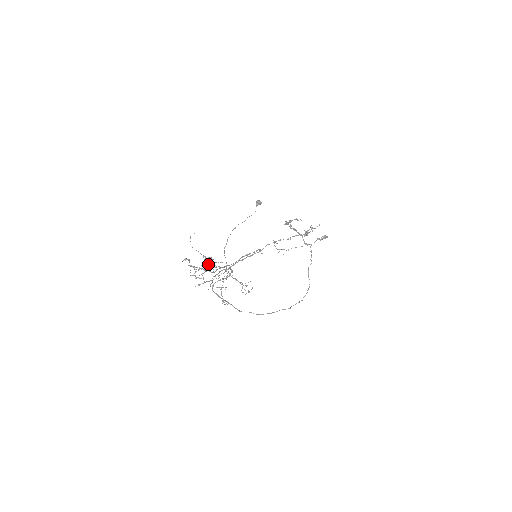
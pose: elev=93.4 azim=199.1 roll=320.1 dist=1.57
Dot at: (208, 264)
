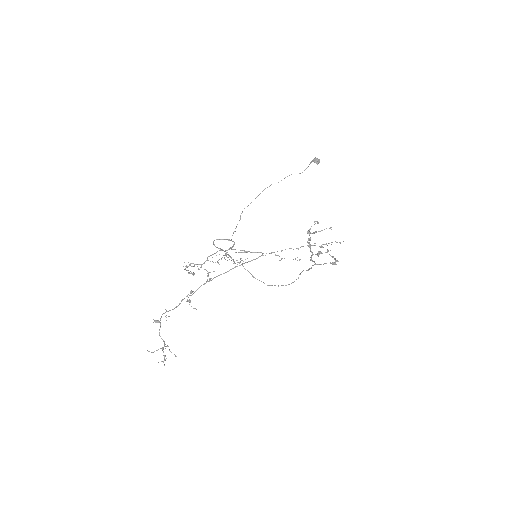
Dot at: occluded
